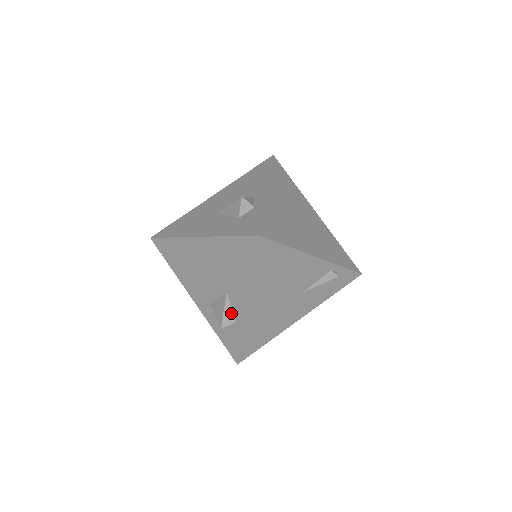
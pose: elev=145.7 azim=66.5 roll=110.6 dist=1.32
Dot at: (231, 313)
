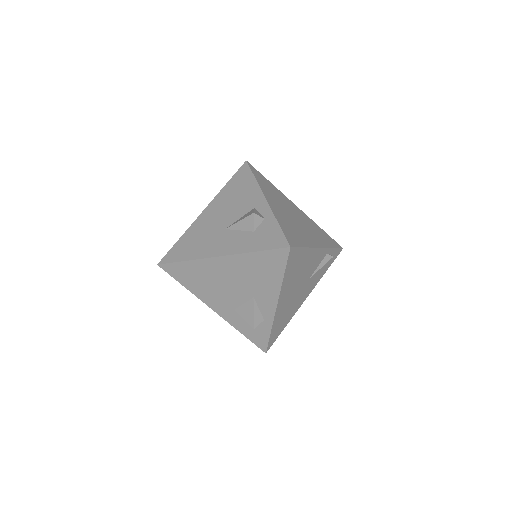
Dot at: (259, 314)
